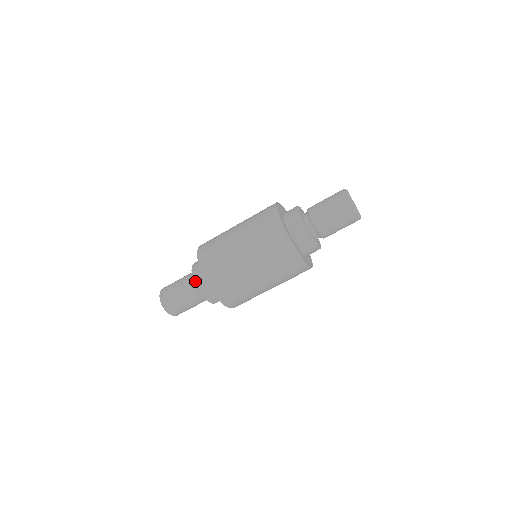
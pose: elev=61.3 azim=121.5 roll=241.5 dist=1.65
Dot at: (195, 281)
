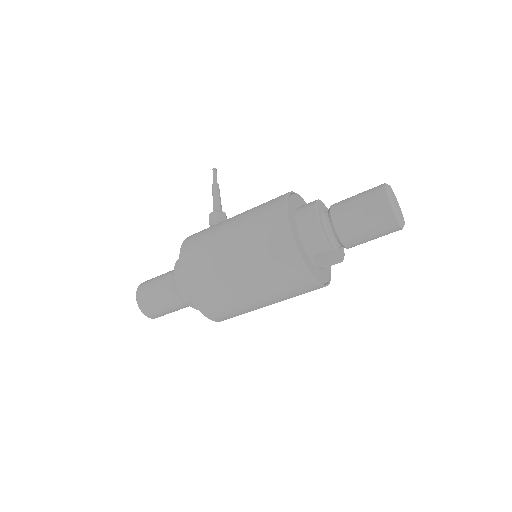
Dot at: (189, 305)
